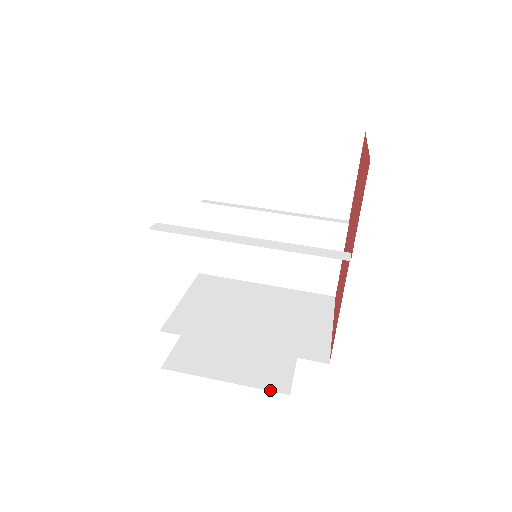
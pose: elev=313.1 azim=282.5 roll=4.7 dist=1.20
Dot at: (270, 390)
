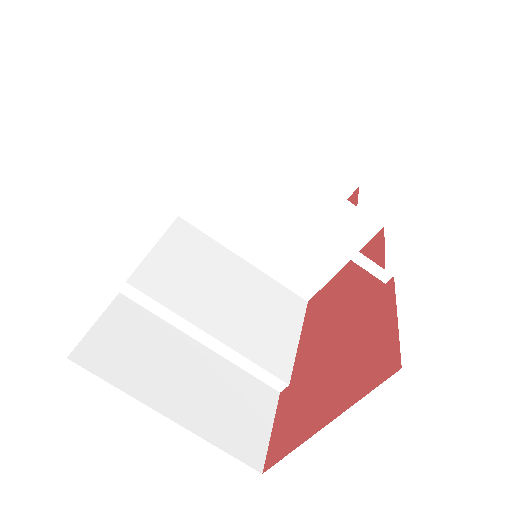
Dot at: occluded
